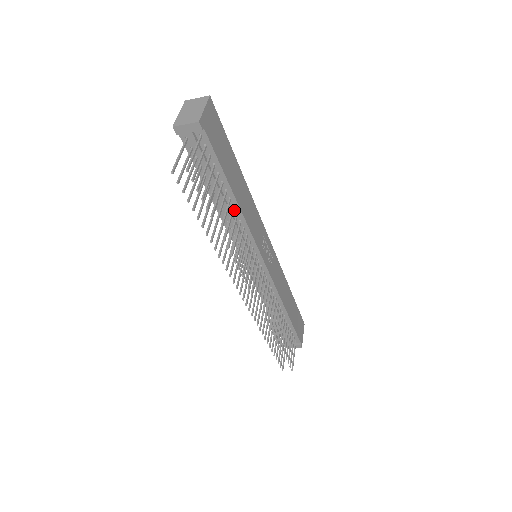
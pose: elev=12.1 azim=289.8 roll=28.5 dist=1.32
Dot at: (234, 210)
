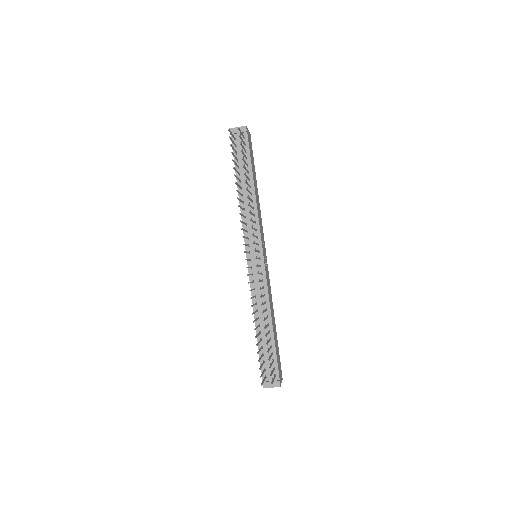
Dot at: (251, 198)
